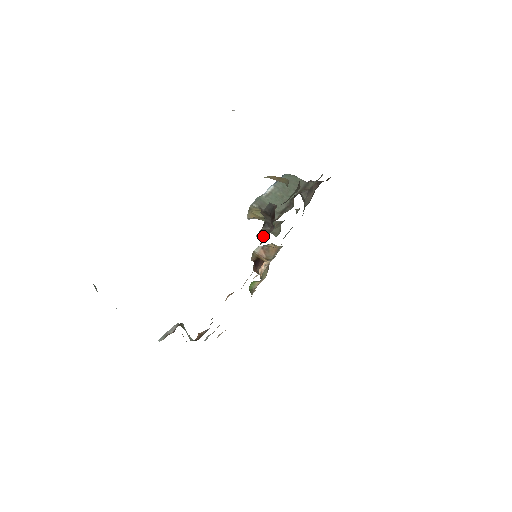
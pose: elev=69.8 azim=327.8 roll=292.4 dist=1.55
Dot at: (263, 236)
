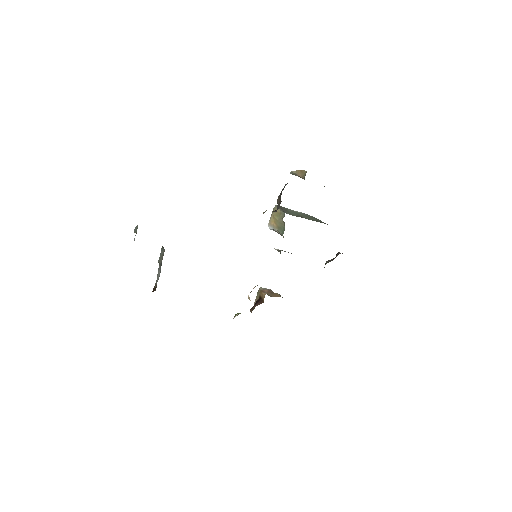
Dot at: occluded
